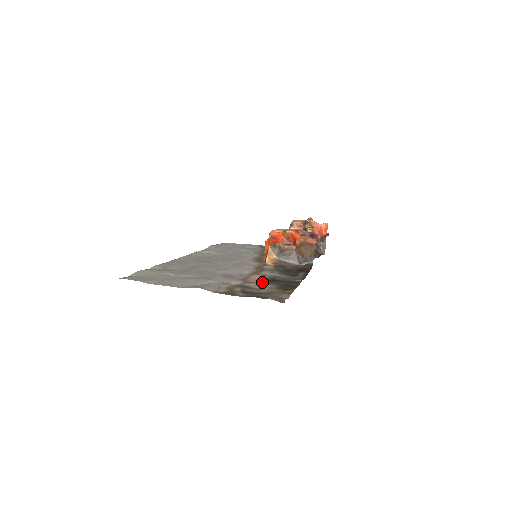
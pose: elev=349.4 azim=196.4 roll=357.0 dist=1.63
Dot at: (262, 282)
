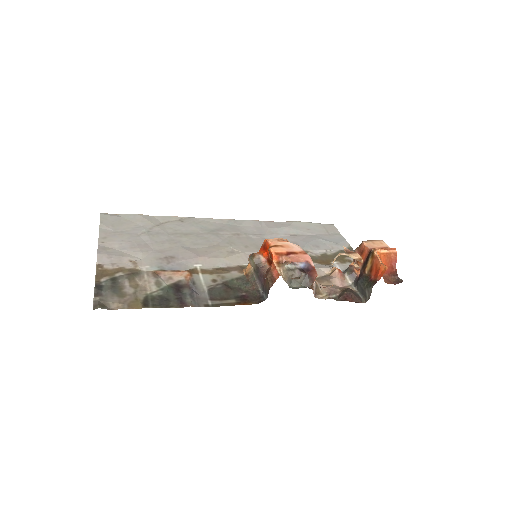
Dot at: (163, 282)
